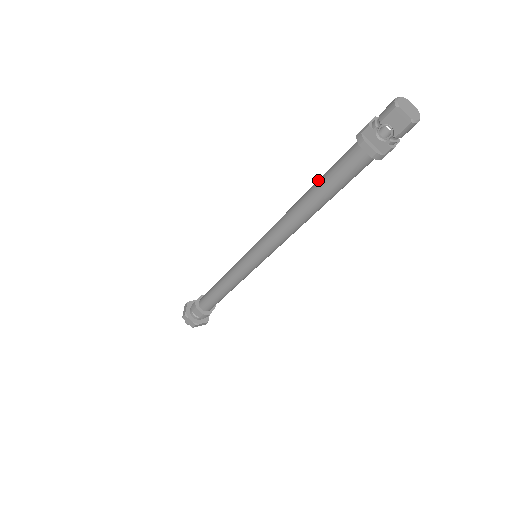
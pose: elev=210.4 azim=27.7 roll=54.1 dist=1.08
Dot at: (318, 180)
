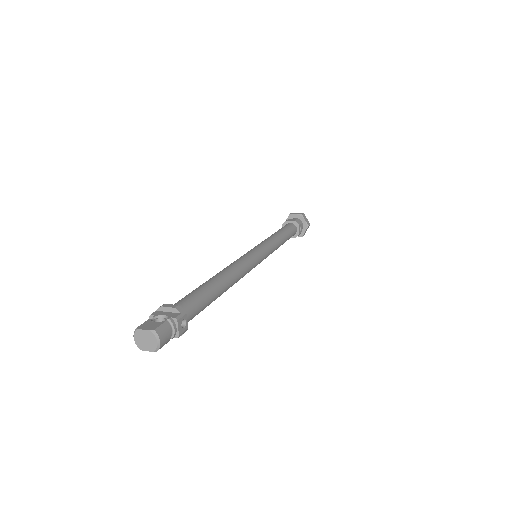
Dot at: occluded
